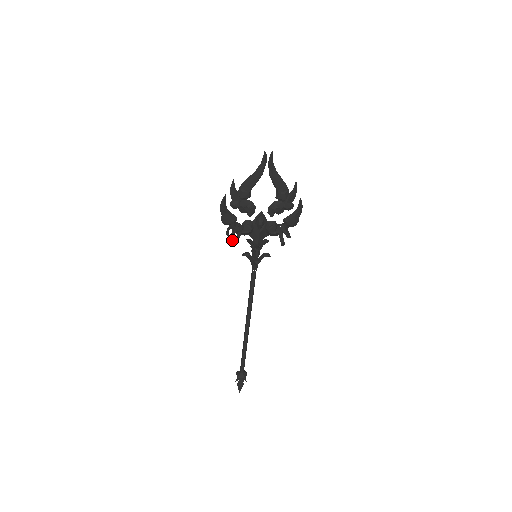
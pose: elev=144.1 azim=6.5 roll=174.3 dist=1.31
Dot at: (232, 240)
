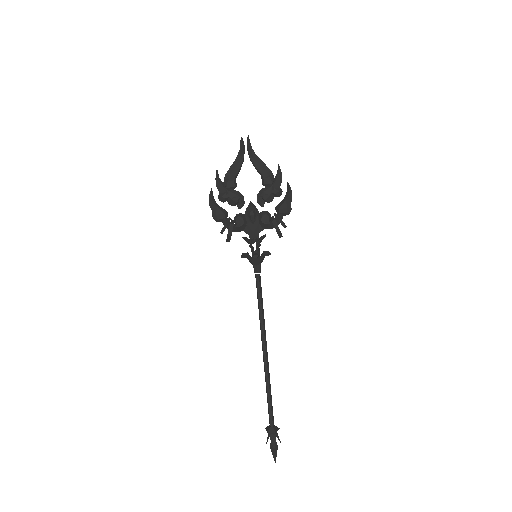
Dot at: occluded
